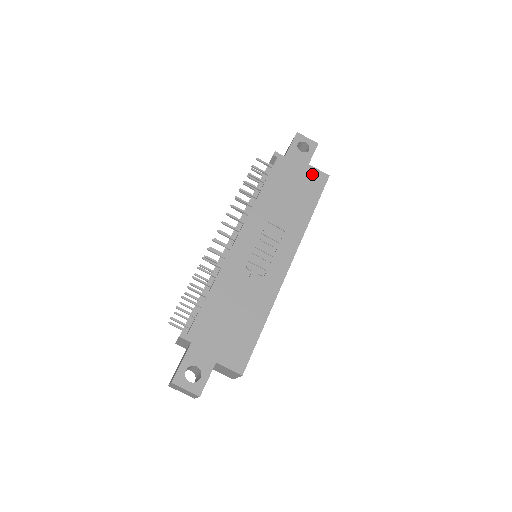
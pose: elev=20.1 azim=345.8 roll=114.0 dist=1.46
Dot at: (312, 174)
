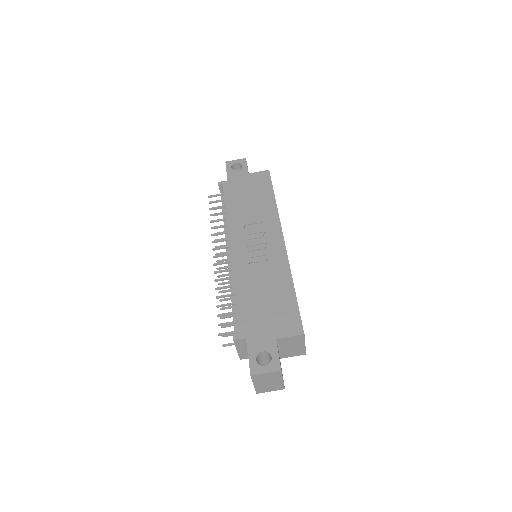
Dot at: (255, 177)
